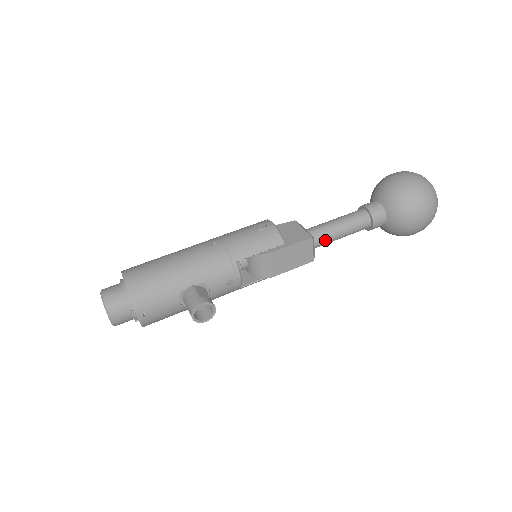
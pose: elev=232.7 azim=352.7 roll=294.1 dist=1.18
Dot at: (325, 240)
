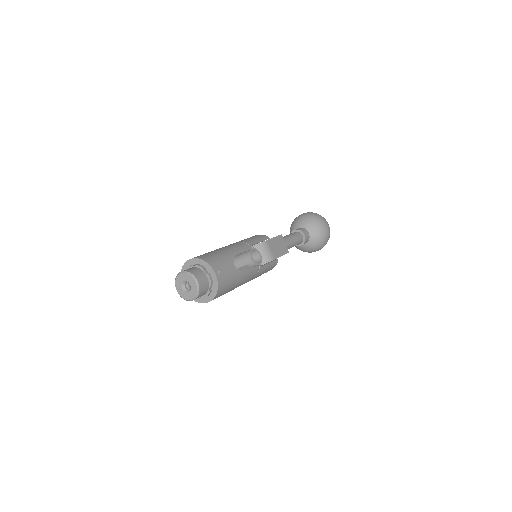
Dot at: (287, 242)
